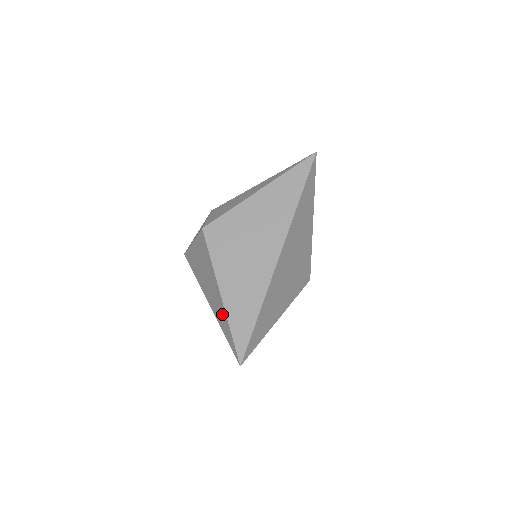
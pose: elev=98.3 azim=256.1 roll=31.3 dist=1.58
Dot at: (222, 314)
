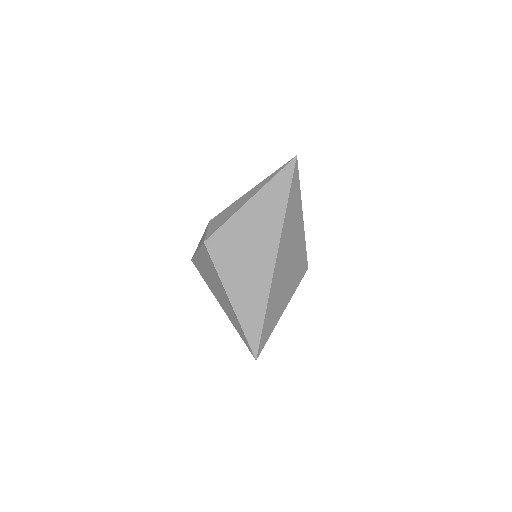
Dot at: (233, 316)
